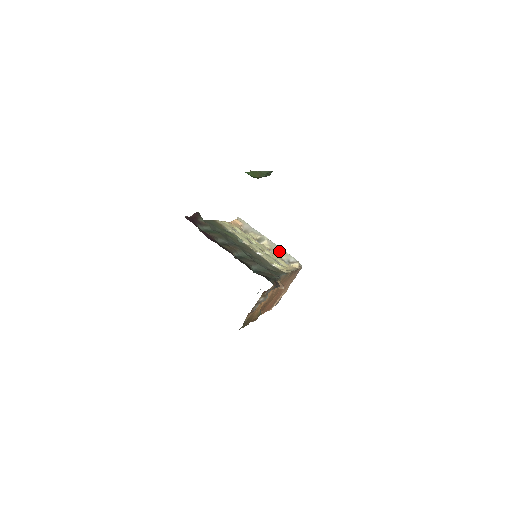
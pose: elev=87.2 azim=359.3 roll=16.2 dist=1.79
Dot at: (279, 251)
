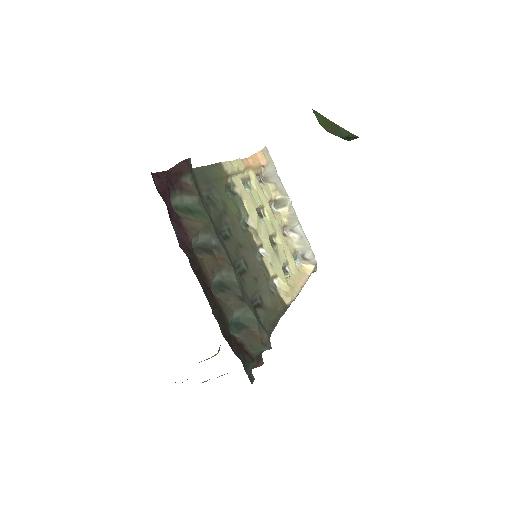
Dot at: (297, 233)
